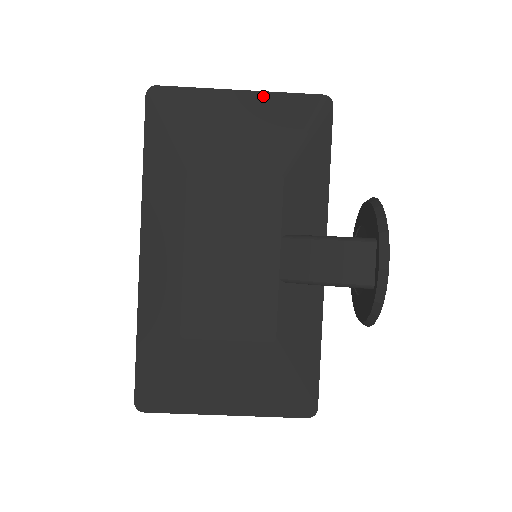
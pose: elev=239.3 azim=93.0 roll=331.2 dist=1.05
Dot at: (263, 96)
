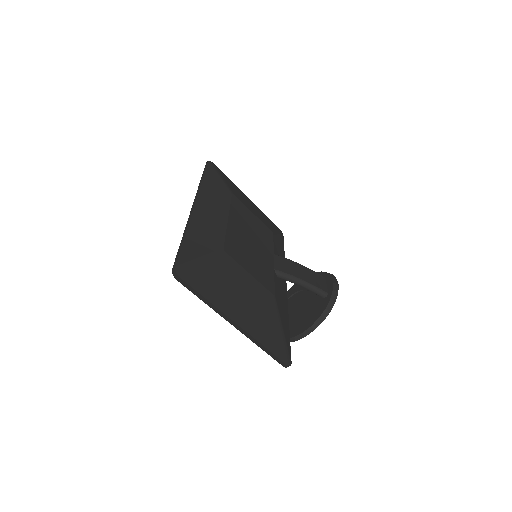
Dot at: (257, 207)
